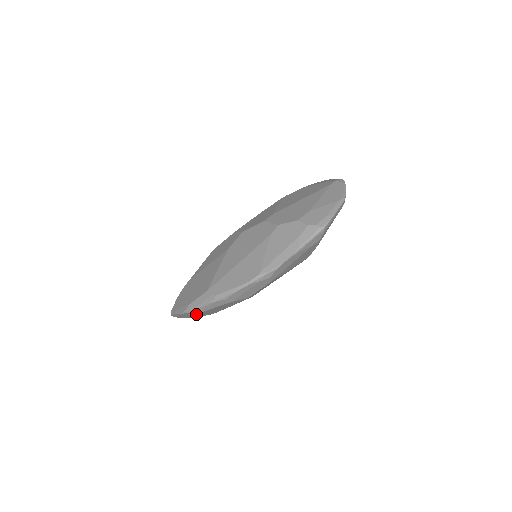
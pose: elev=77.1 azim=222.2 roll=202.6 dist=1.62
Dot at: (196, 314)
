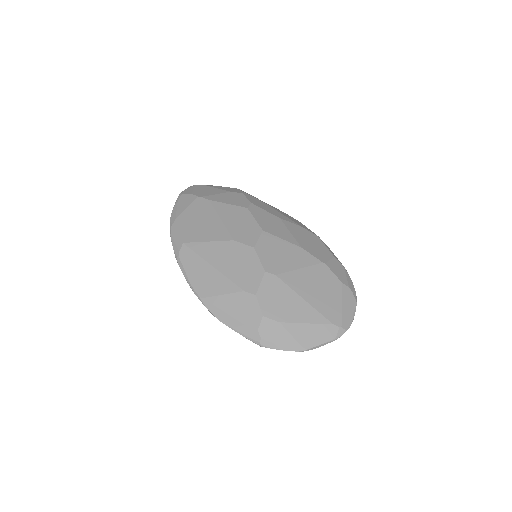
Dot at: occluded
